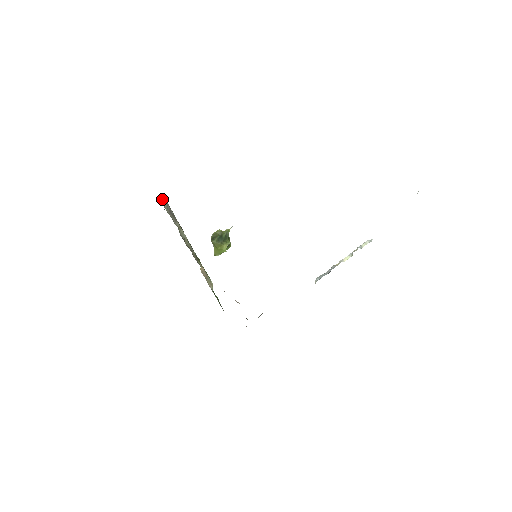
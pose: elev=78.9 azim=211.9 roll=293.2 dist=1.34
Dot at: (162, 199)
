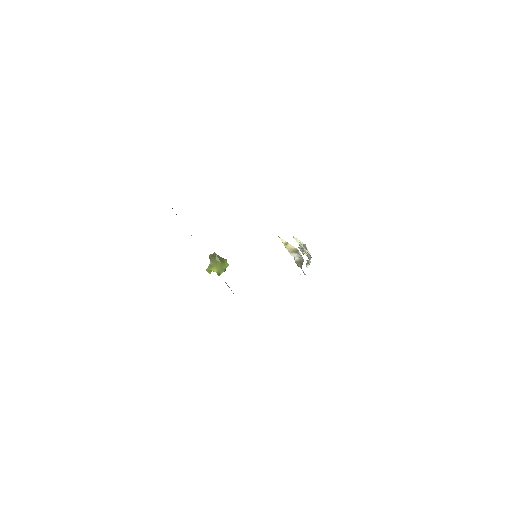
Dot at: occluded
